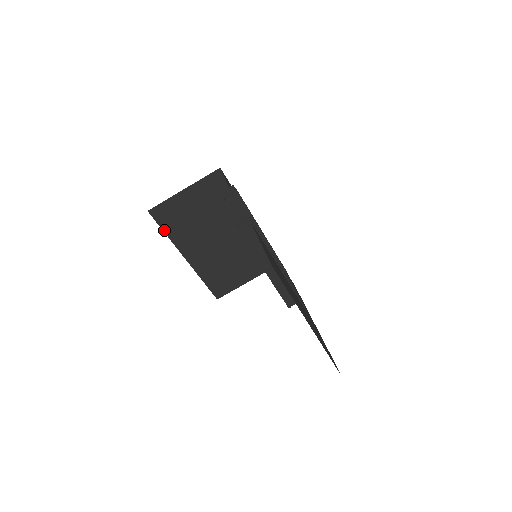
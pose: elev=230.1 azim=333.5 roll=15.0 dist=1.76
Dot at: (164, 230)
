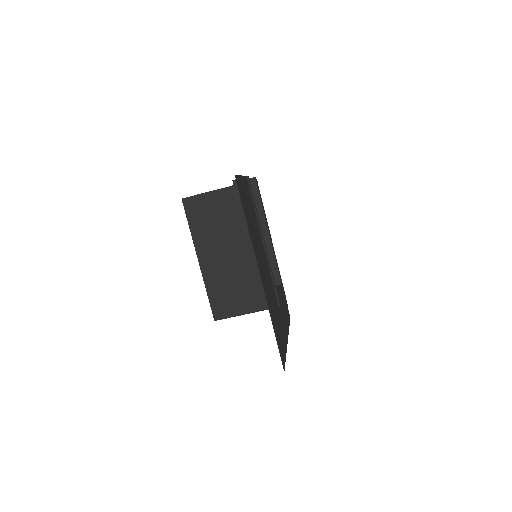
Dot at: (189, 223)
